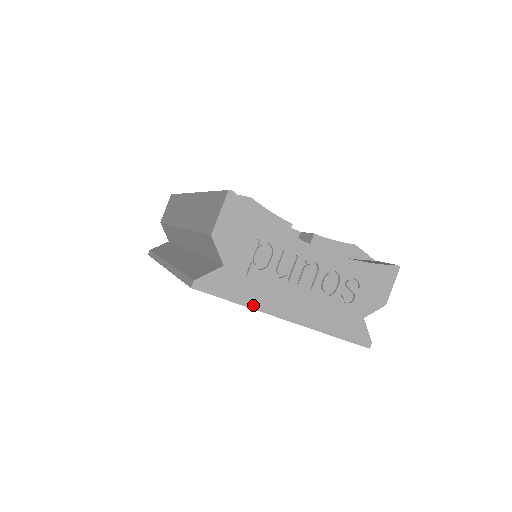
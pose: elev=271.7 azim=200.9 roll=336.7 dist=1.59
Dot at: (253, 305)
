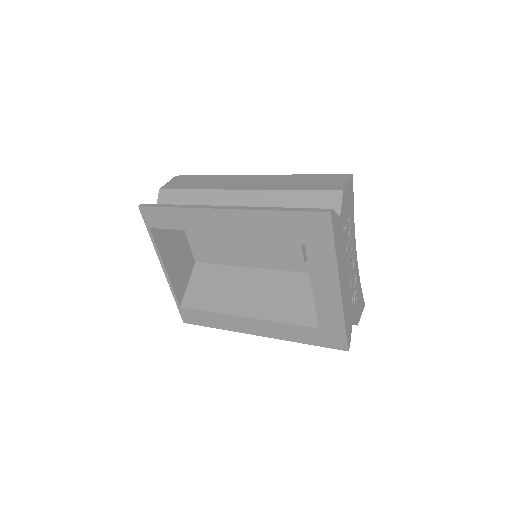
Dot at: (338, 259)
